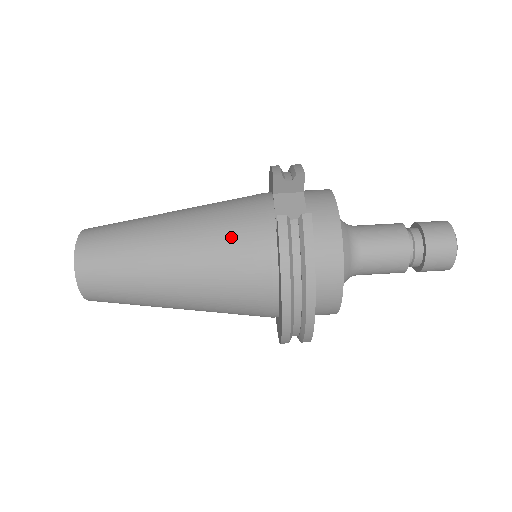
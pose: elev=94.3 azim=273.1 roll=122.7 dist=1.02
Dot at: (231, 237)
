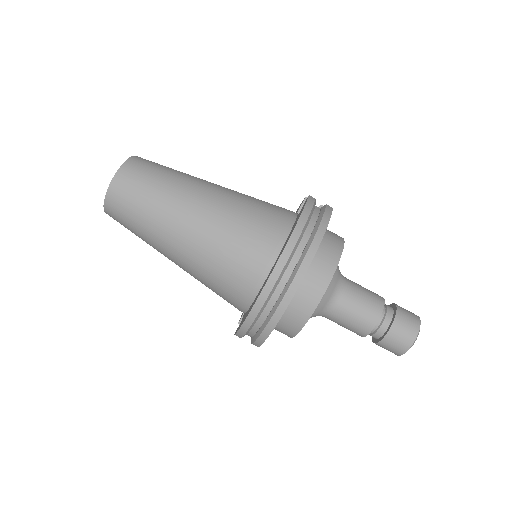
Dot at: (261, 203)
